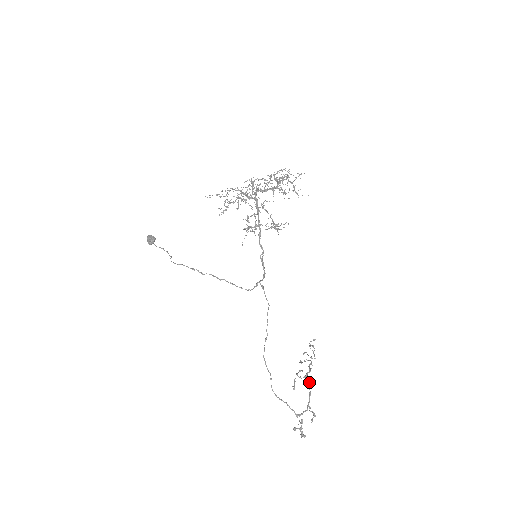
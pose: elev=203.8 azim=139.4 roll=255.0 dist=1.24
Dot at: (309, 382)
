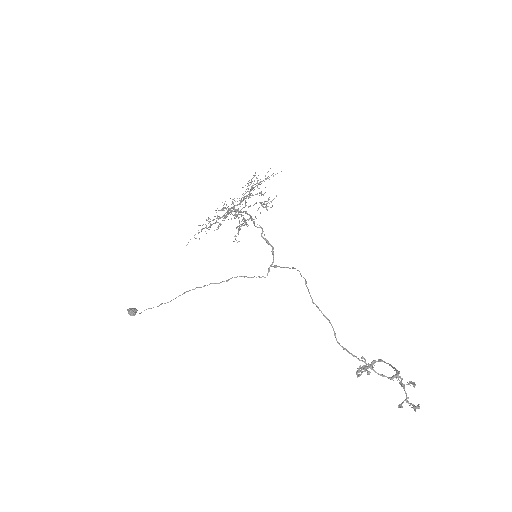
Dot at: (381, 359)
